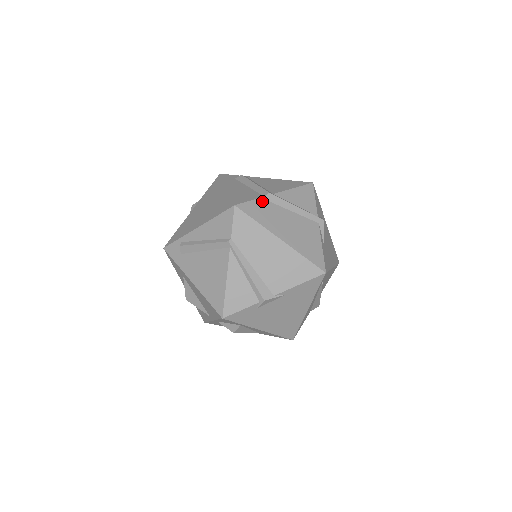
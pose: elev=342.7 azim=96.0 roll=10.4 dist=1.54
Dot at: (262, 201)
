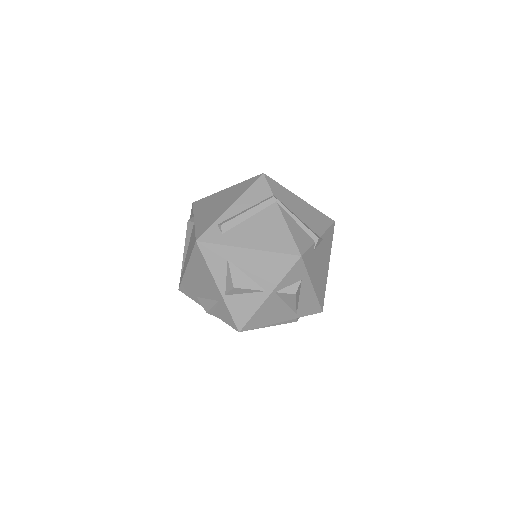
Dot at: occluded
